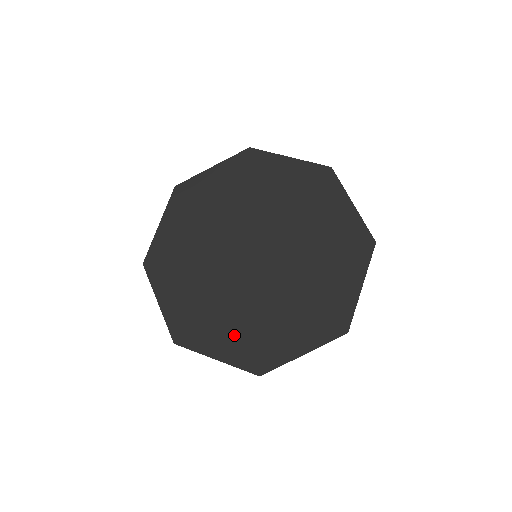
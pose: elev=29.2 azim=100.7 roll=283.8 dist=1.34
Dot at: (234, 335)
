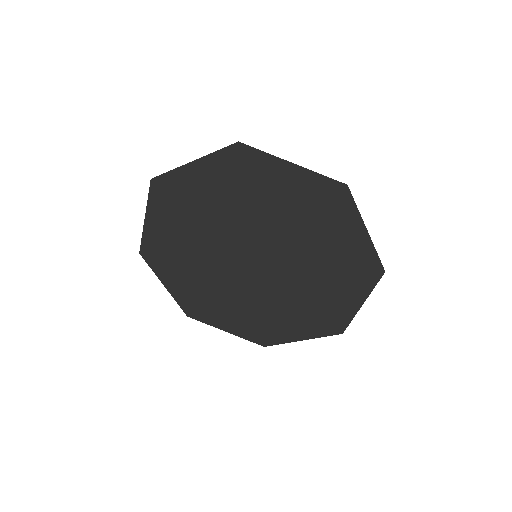
Dot at: (240, 319)
